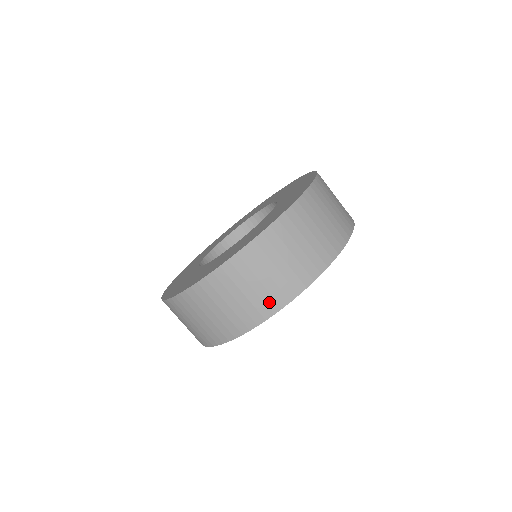
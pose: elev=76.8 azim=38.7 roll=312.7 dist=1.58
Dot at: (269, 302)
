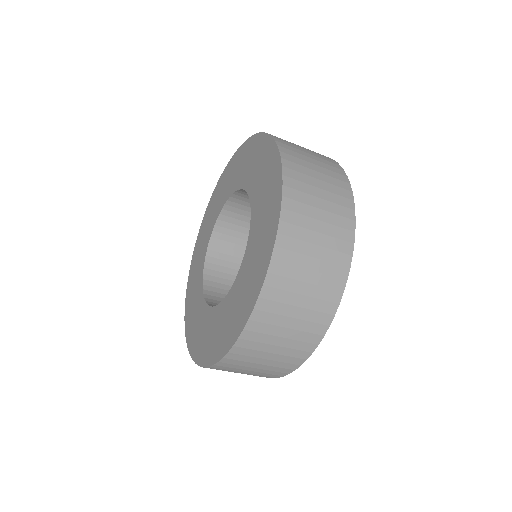
Dot at: occluded
